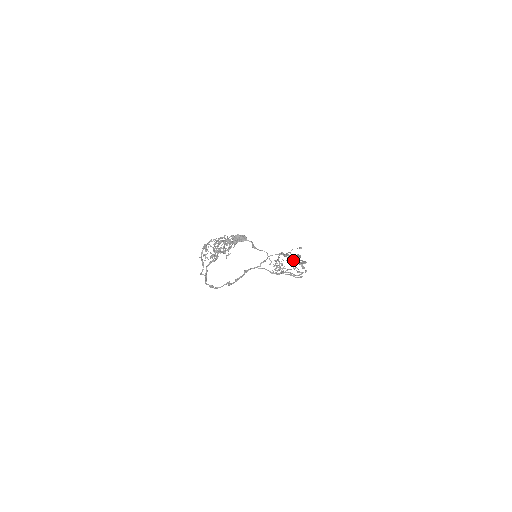
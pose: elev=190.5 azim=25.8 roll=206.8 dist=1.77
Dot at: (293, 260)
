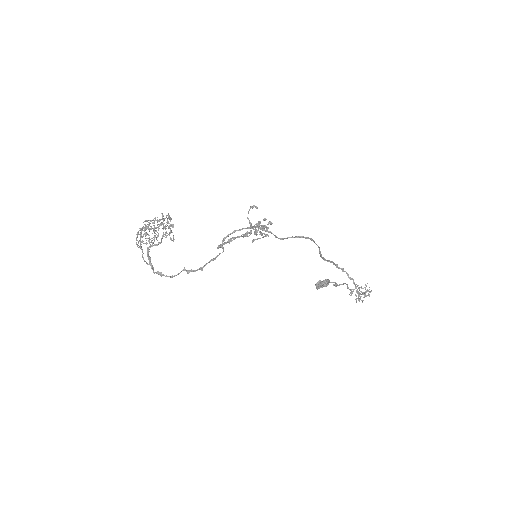
Dot at: occluded
